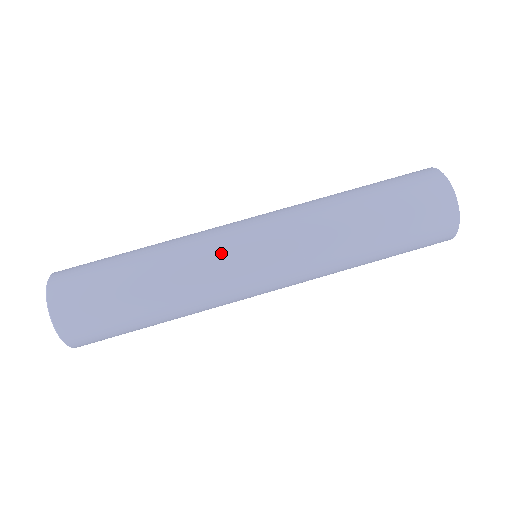
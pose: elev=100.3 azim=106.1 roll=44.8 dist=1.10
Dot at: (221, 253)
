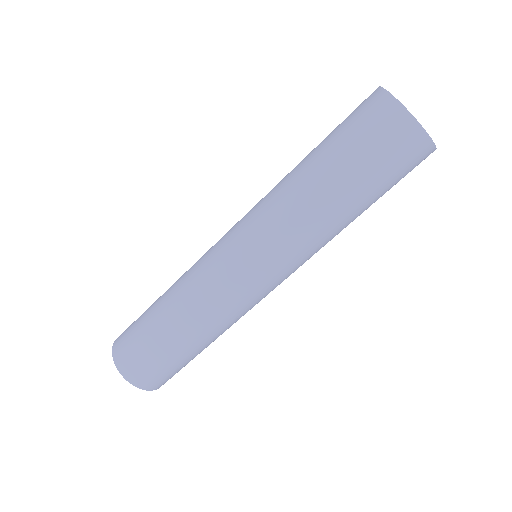
Dot at: (244, 301)
